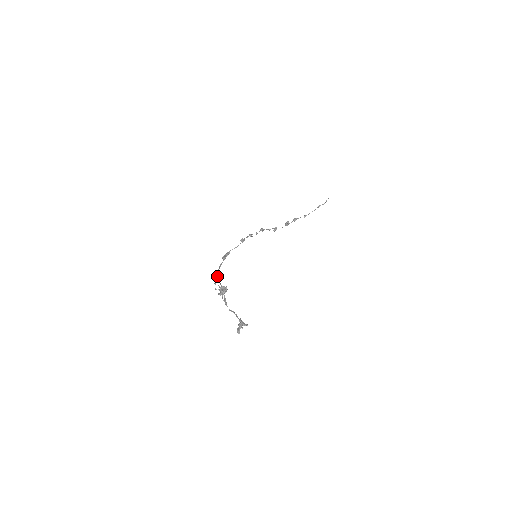
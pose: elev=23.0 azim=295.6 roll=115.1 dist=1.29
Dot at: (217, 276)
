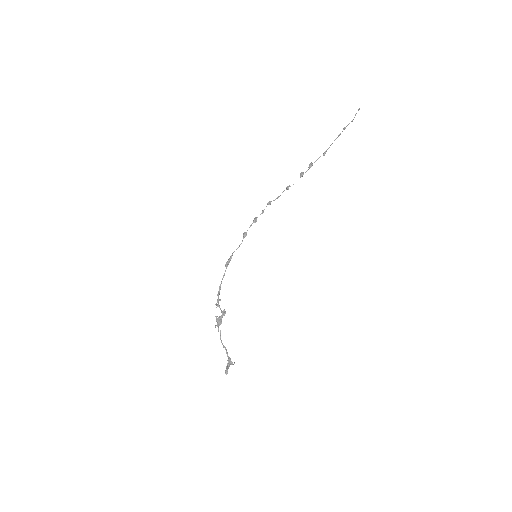
Dot at: (215, 304)
